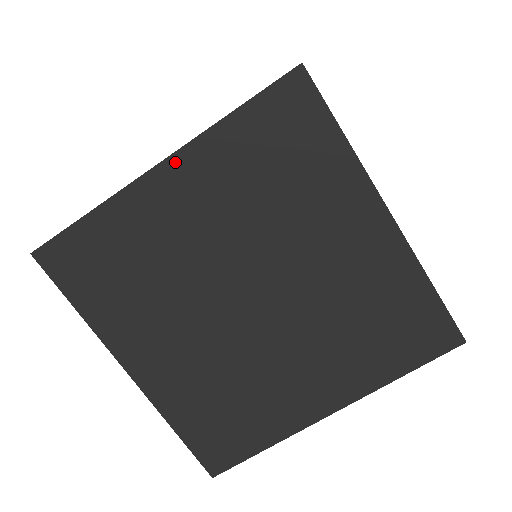
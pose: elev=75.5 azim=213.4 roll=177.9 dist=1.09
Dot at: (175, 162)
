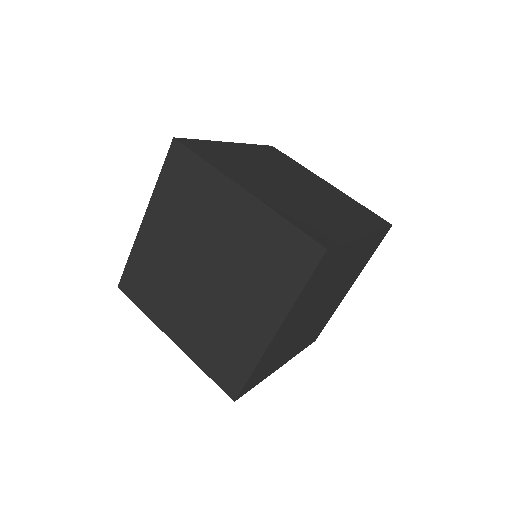
Dot at: (249, 198)
